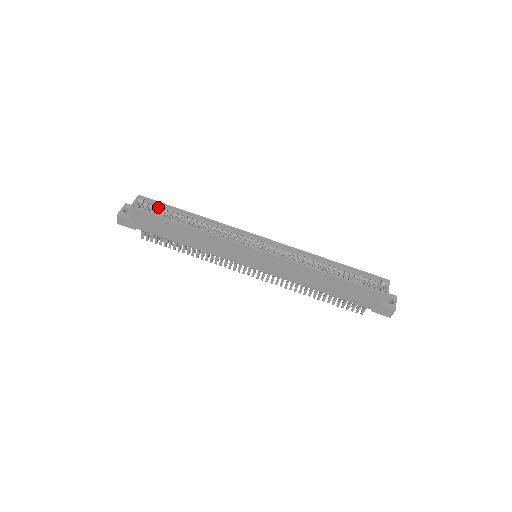
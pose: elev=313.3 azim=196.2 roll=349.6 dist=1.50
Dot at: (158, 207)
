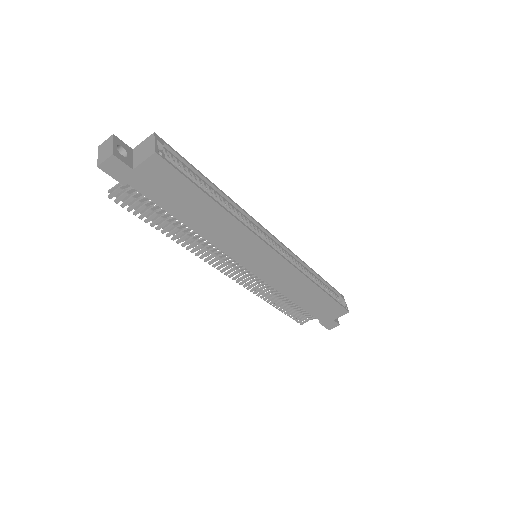
Dot at: (176, 162)
